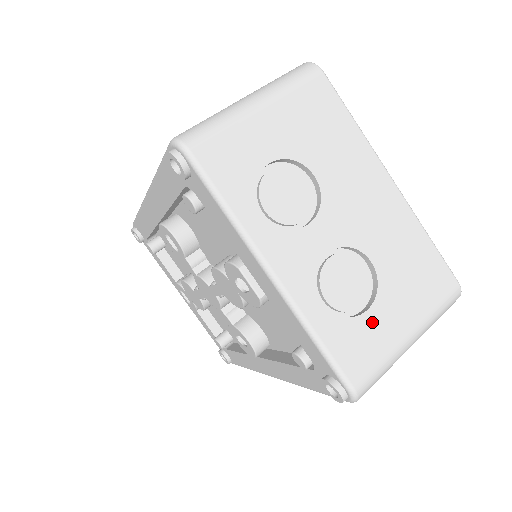
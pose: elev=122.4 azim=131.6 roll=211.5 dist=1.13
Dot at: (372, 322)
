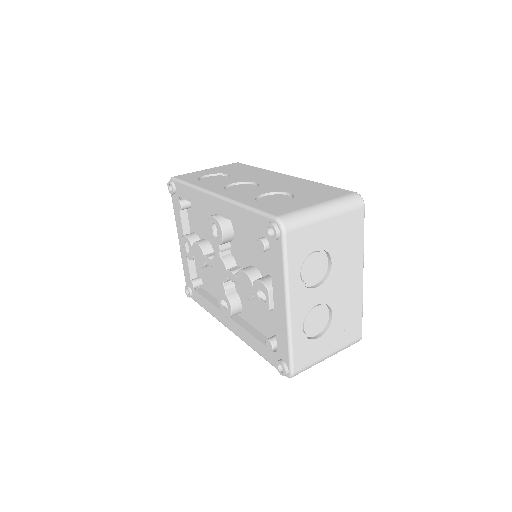
Dot at: (317, 344)
